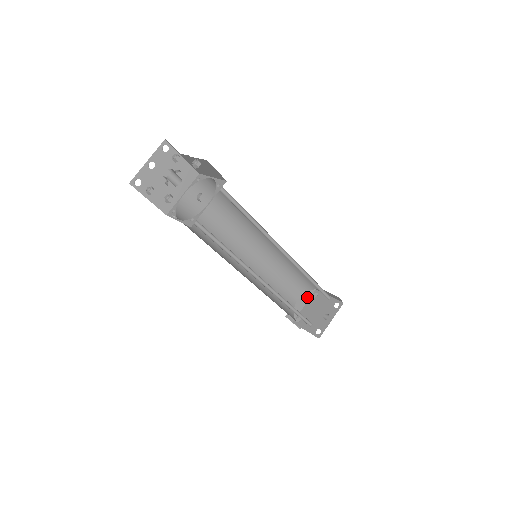
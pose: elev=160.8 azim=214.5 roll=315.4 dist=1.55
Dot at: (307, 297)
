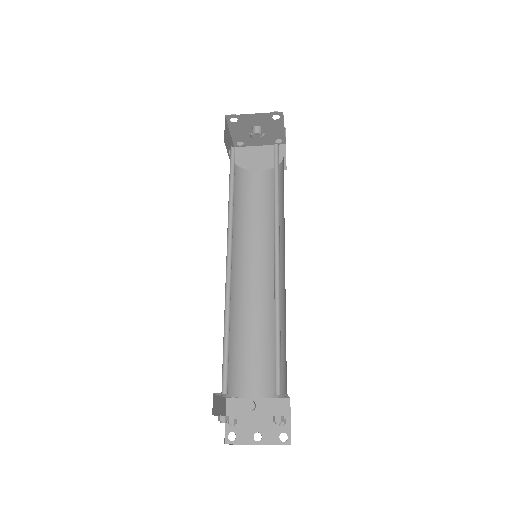
Dot at: (272, 415)
